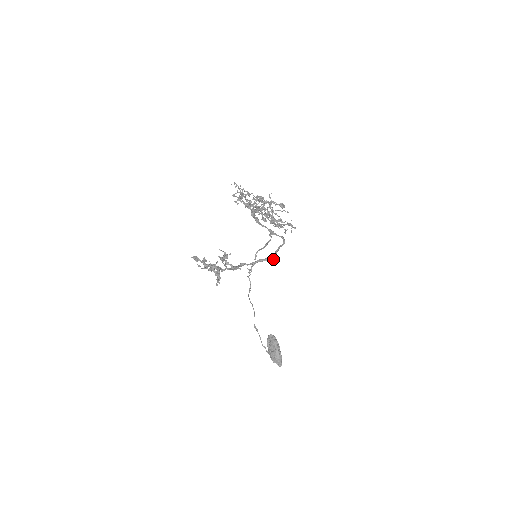
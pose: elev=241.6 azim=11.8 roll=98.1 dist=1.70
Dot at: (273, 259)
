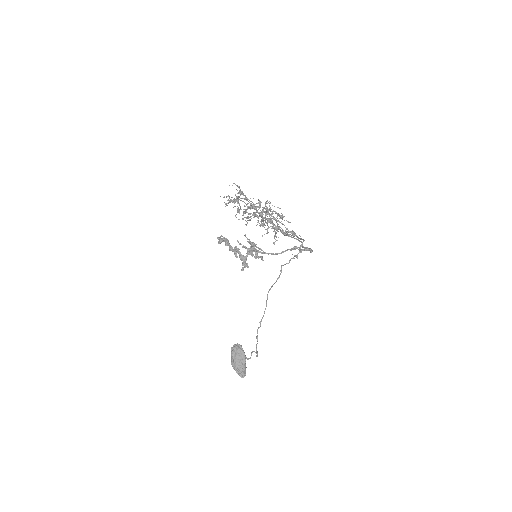
Dot at: occluded
